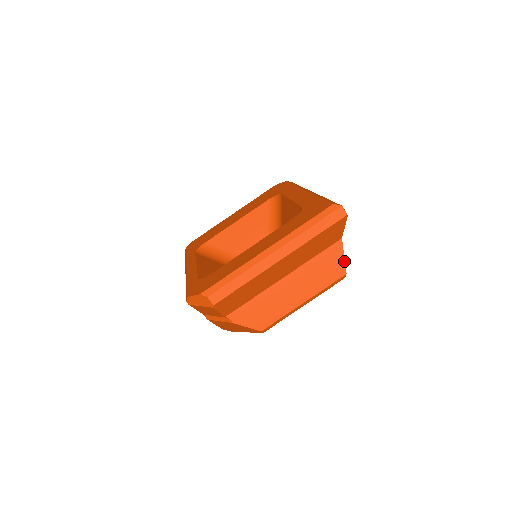
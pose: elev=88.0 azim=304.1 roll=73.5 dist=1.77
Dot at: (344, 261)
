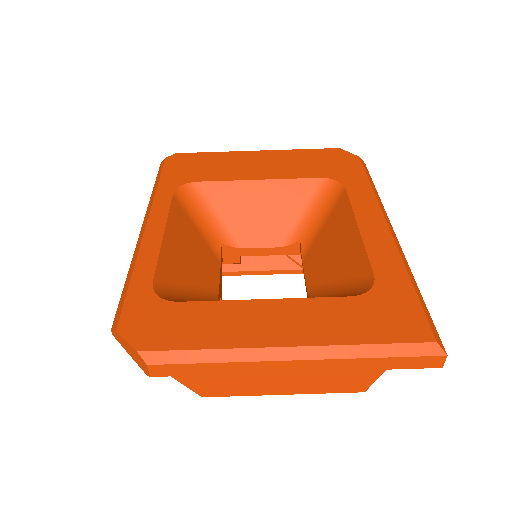
Dot at: (375, 379)
